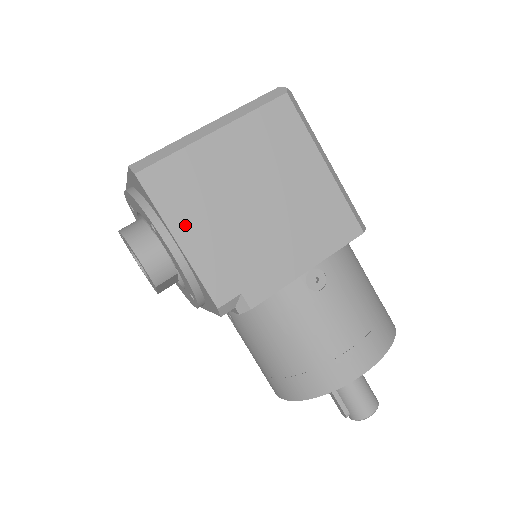
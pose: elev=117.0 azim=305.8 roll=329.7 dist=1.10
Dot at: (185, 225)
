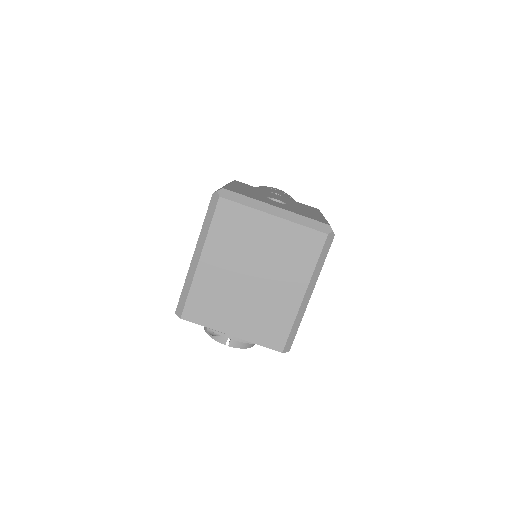
Dot at: occluded
